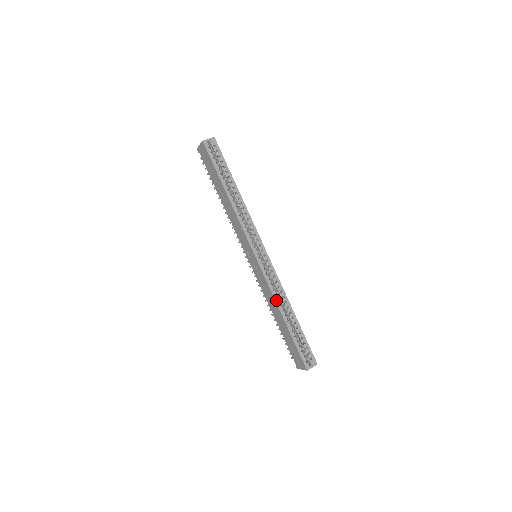
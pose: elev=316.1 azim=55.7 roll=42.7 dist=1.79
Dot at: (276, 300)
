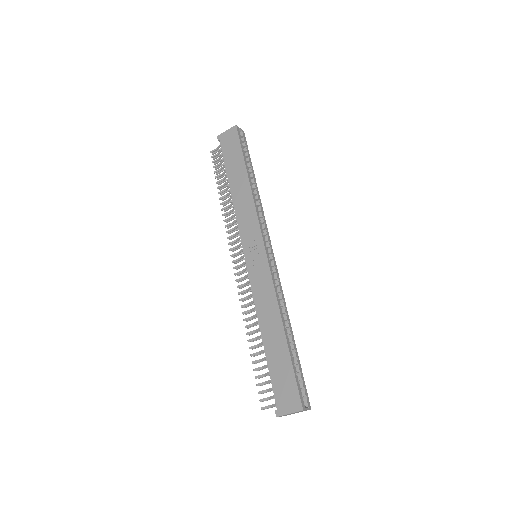
Dot at: (279, 305)
